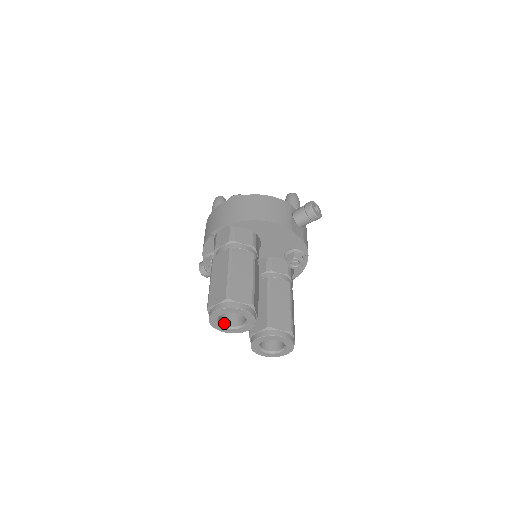
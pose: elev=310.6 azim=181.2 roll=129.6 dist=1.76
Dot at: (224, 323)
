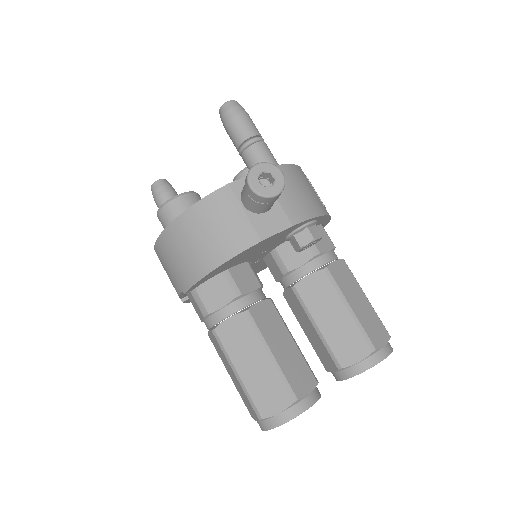
Dot at: occluded
